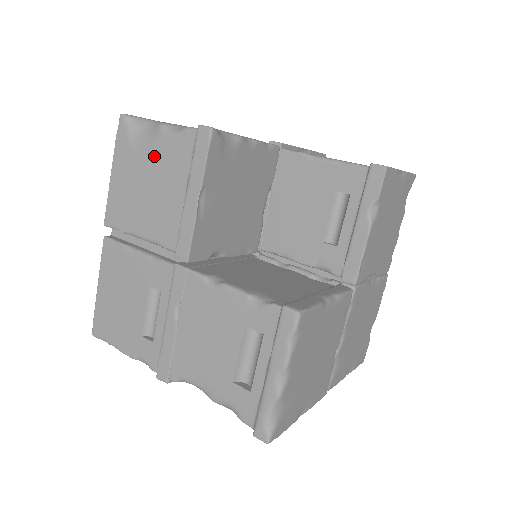
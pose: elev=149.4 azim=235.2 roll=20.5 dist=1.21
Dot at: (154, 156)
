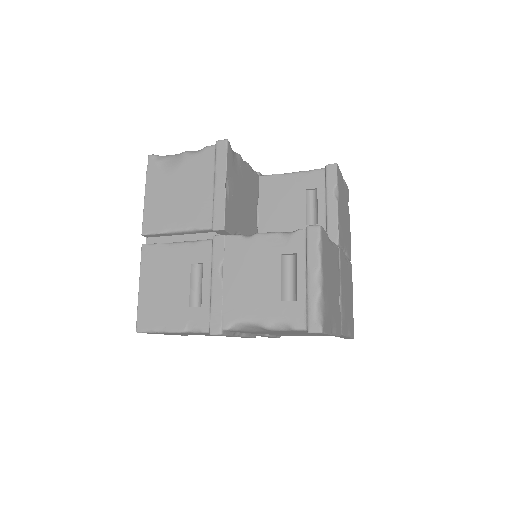
Dot at: (182, 171)
